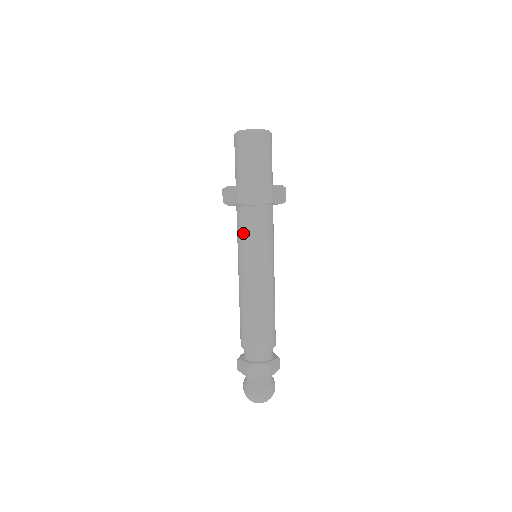
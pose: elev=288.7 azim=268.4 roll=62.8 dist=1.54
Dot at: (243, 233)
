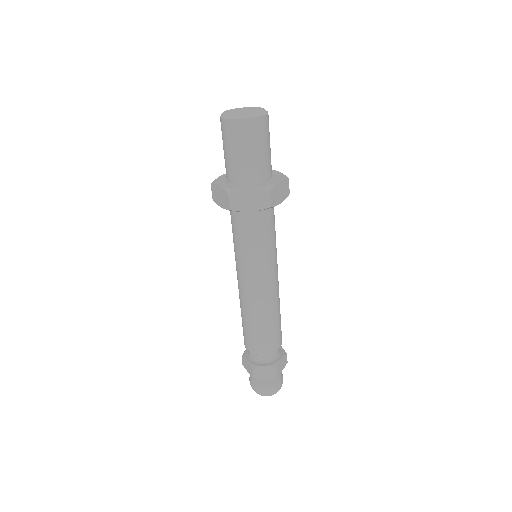
Dot at: (239, 237)
